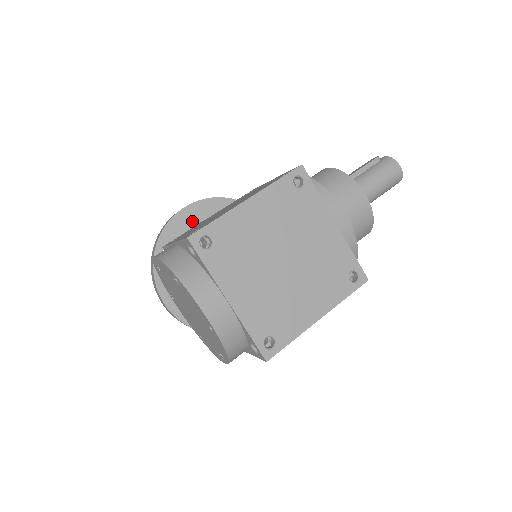
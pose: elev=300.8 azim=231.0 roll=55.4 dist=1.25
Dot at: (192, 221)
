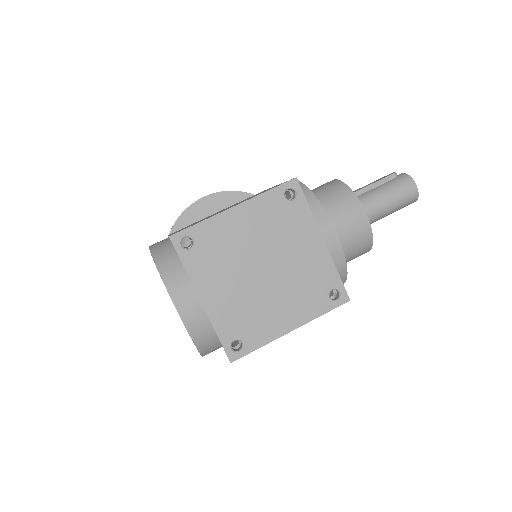
Dot at: (209, 211)
